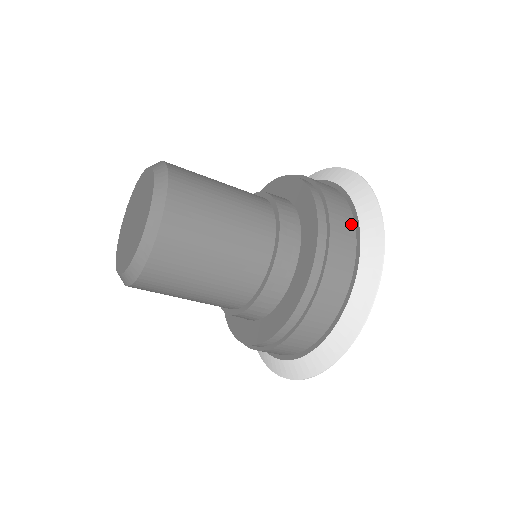
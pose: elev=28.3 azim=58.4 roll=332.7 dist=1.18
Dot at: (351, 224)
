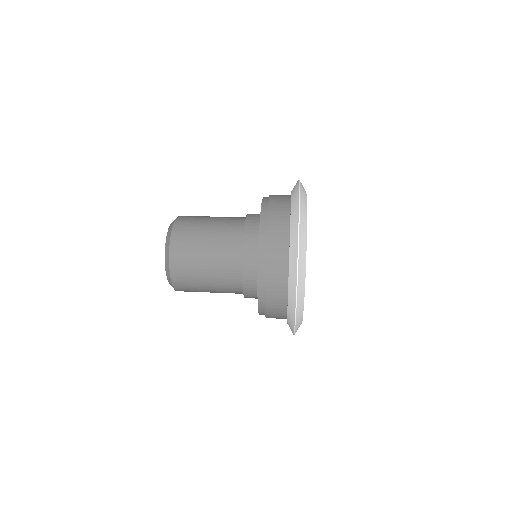
Dot at: occluded
